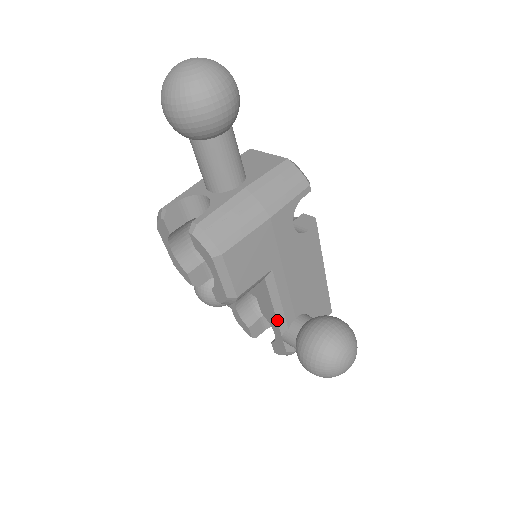
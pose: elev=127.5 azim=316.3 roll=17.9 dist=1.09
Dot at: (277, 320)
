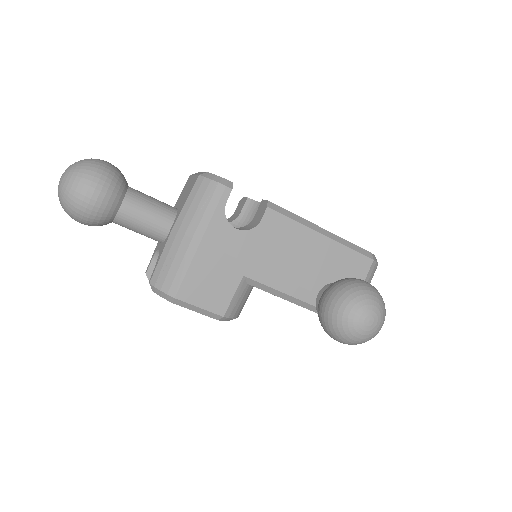
Dot at: (298, 305)
